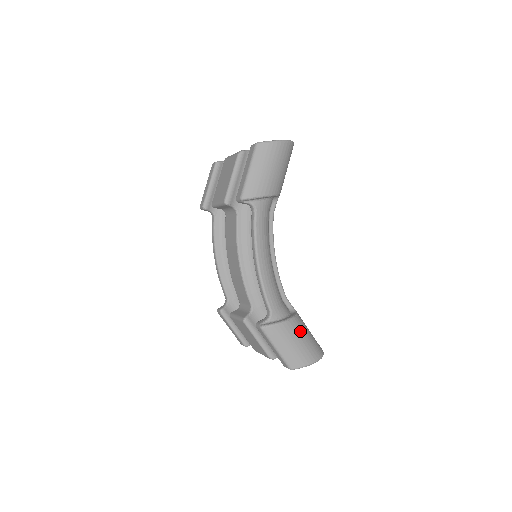
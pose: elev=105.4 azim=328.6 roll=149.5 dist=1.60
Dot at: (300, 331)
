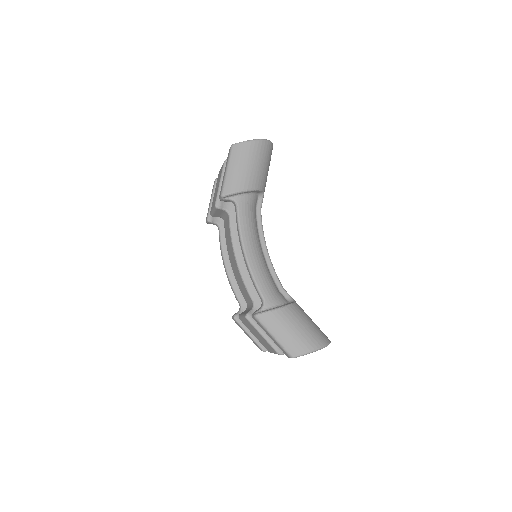
Dot at: (297, 318)
